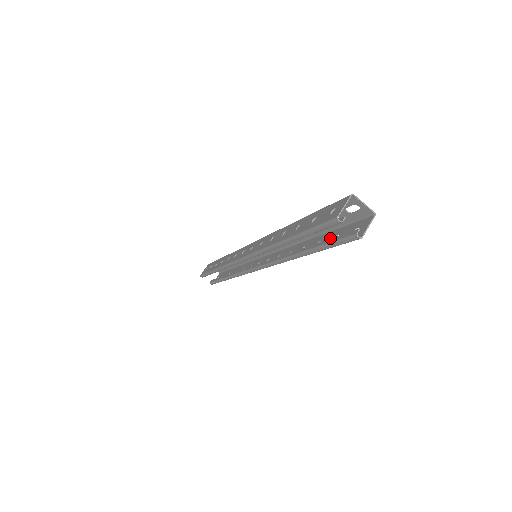
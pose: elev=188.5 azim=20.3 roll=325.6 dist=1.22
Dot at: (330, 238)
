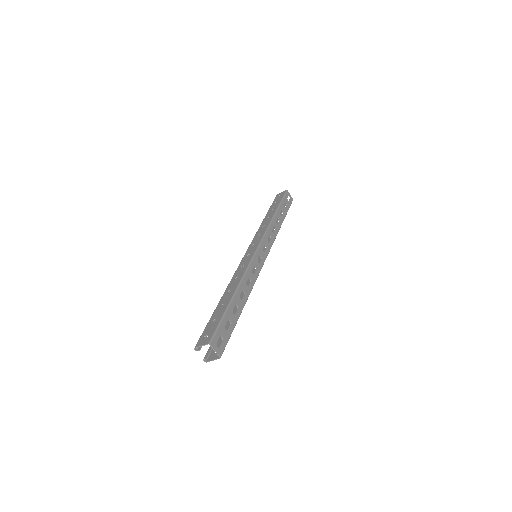
Dot at: occluded
